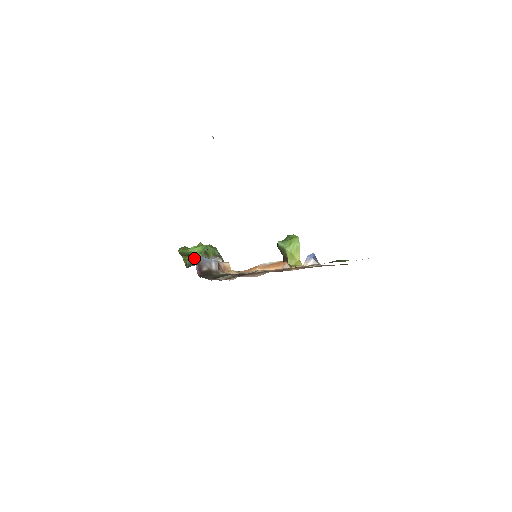
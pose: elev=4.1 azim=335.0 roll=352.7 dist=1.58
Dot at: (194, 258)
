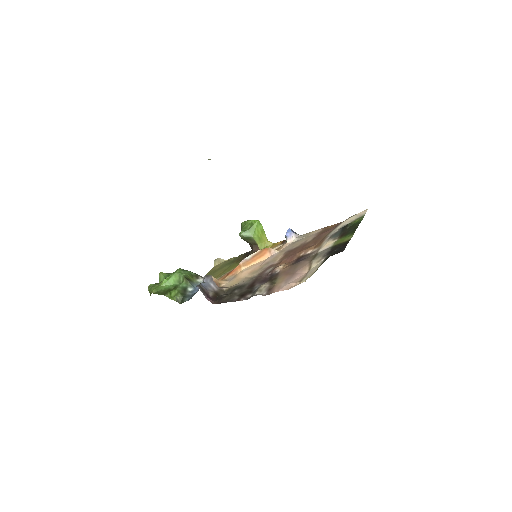
Dot at: (181, 290)
